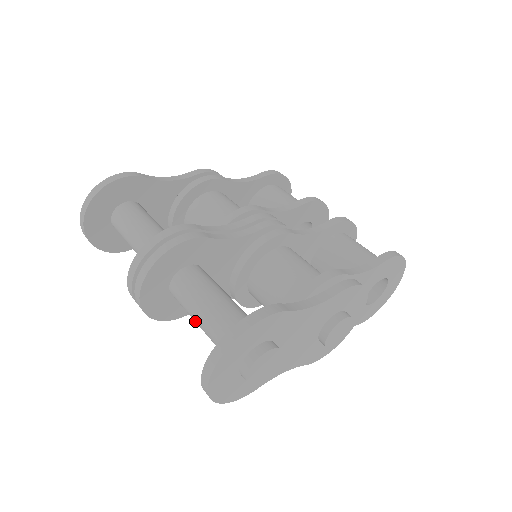
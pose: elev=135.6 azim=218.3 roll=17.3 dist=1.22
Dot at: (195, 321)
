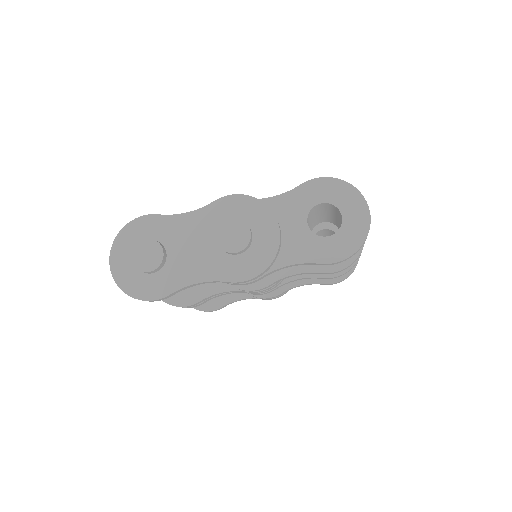
Dot at: occluded
